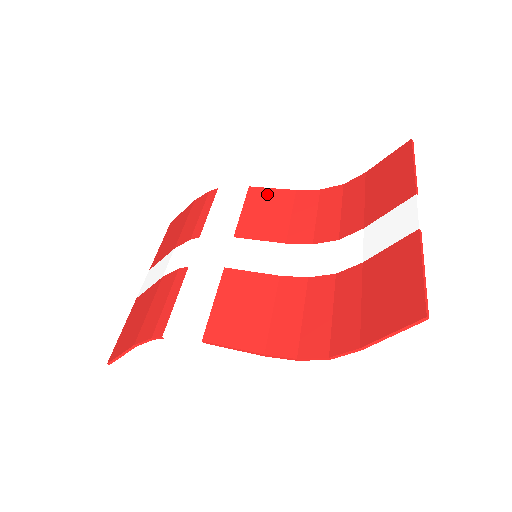
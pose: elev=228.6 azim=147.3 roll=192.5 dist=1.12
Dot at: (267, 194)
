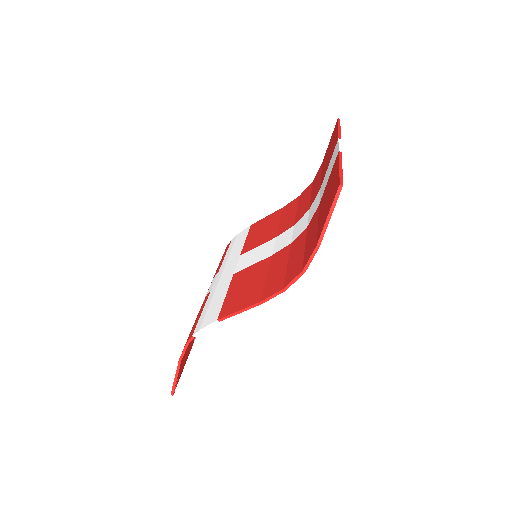
Dot at: (263, 221)
